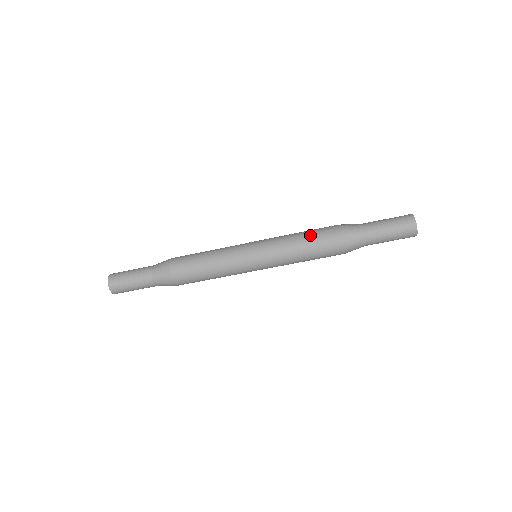
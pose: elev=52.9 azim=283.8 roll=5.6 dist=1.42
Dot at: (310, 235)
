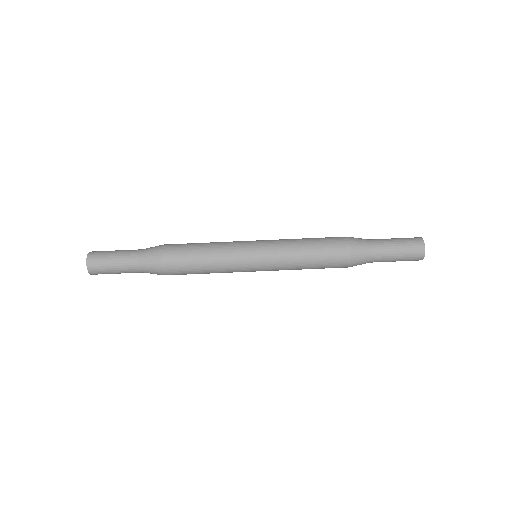
Dot at: (317, 238)
